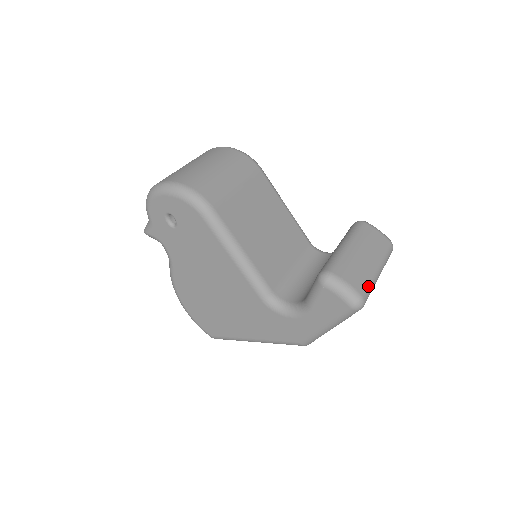
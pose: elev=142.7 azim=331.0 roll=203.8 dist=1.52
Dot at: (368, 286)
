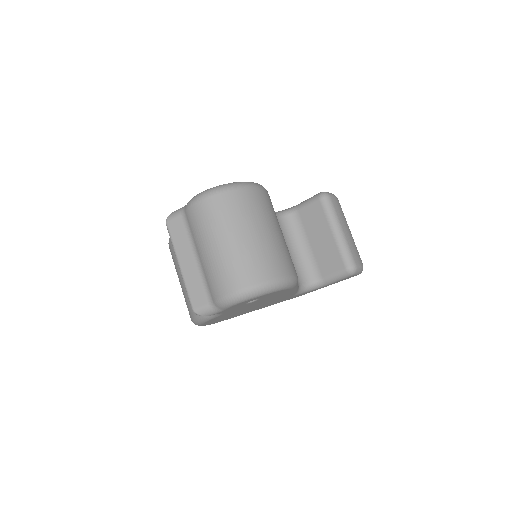
Dot at: occluded
